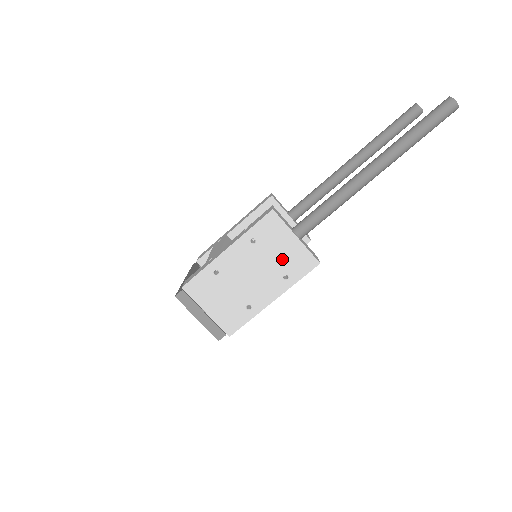
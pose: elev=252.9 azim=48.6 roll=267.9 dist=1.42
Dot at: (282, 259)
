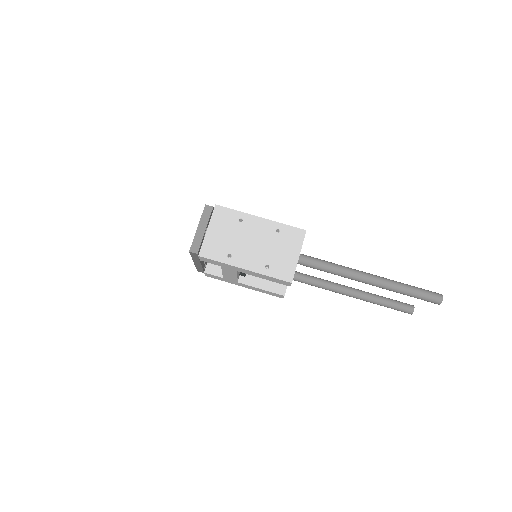
Dot at: (278, 256)
